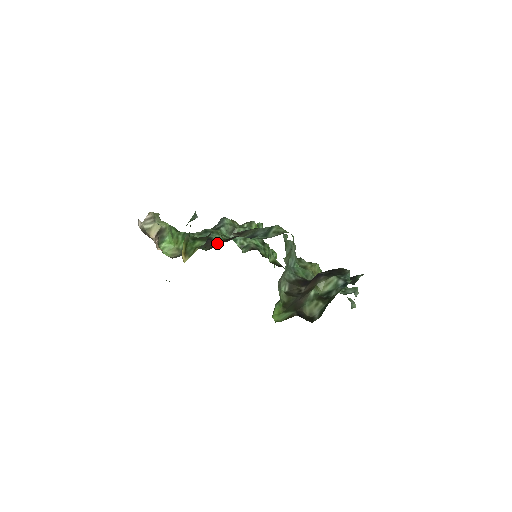
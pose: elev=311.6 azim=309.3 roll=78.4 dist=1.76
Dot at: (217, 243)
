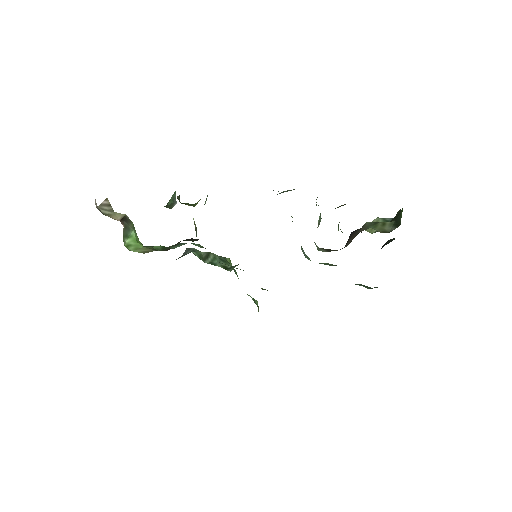
Dot at: occluded
